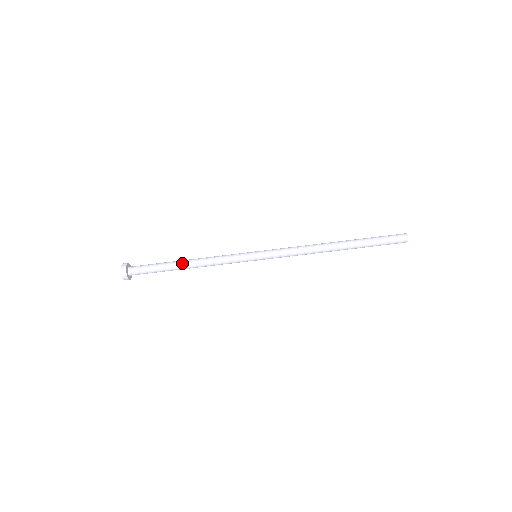
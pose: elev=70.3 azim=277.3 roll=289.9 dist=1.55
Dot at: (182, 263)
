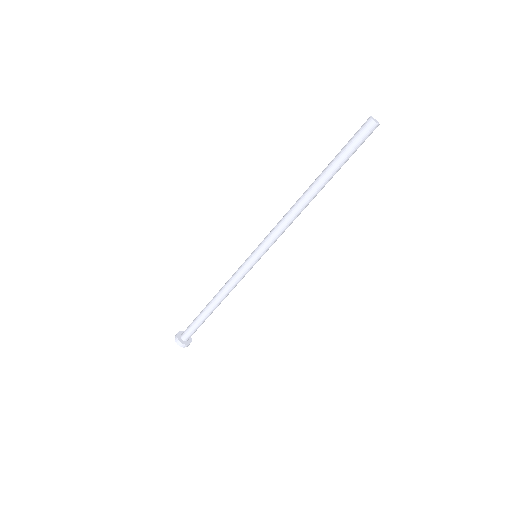
Dot at: (210, 307)
